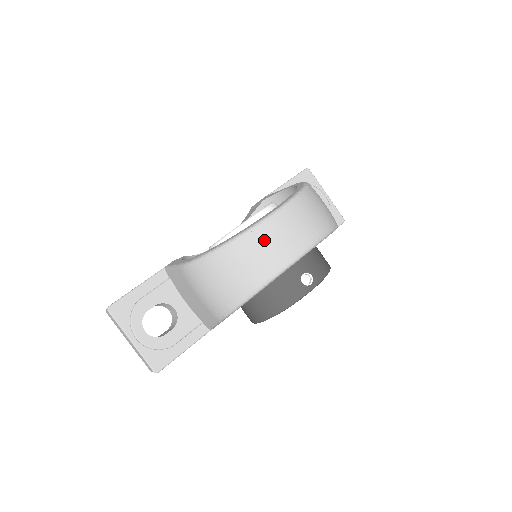
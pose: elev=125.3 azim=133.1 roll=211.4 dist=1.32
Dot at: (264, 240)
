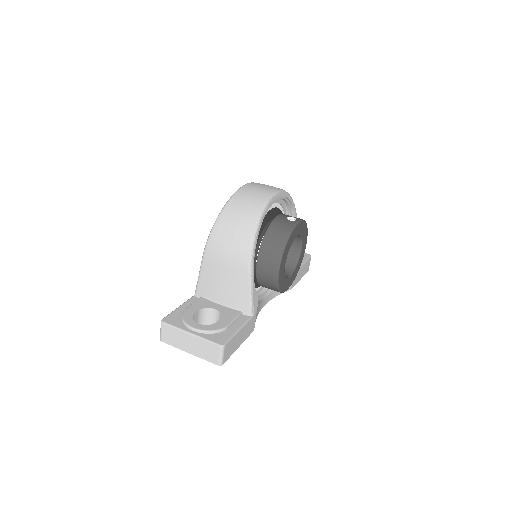
Dot at: (247, 192)
